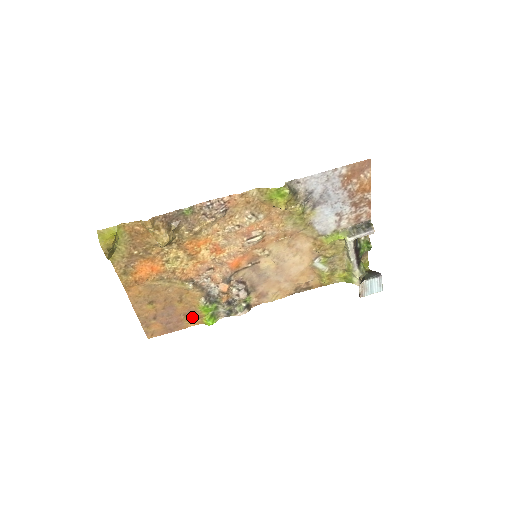
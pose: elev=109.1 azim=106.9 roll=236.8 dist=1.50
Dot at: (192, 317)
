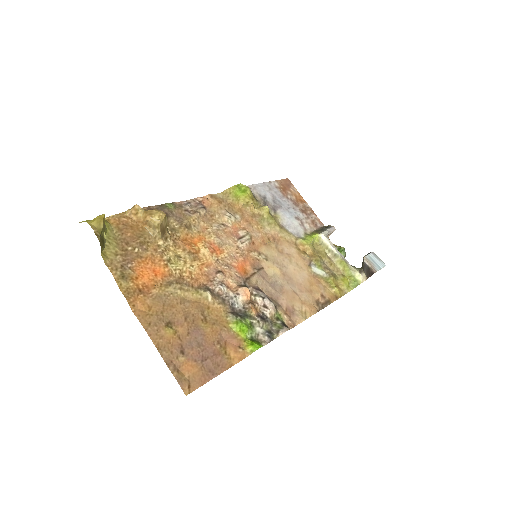
Dot at: (230, 347)
